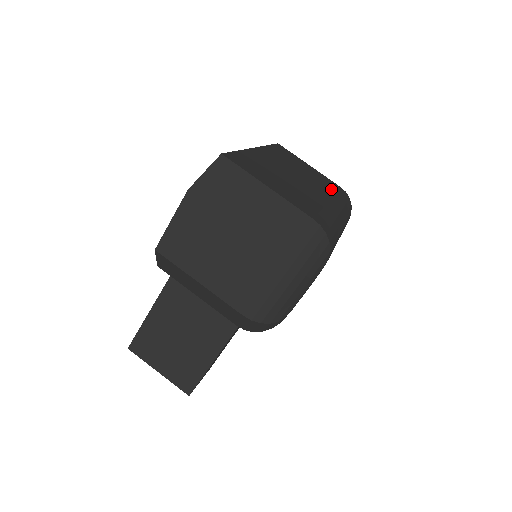
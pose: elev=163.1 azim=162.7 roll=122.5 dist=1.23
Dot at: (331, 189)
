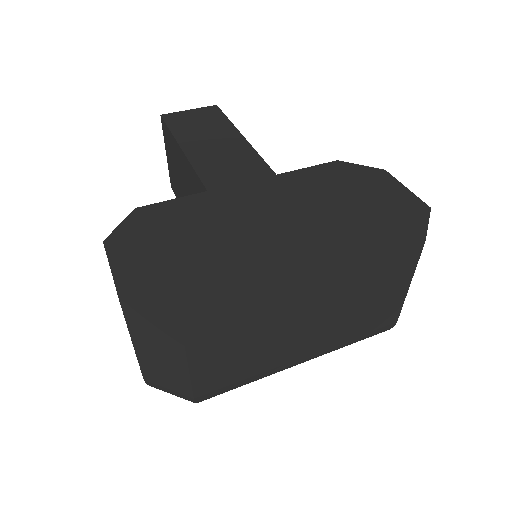
Dot at: (356, 333)
